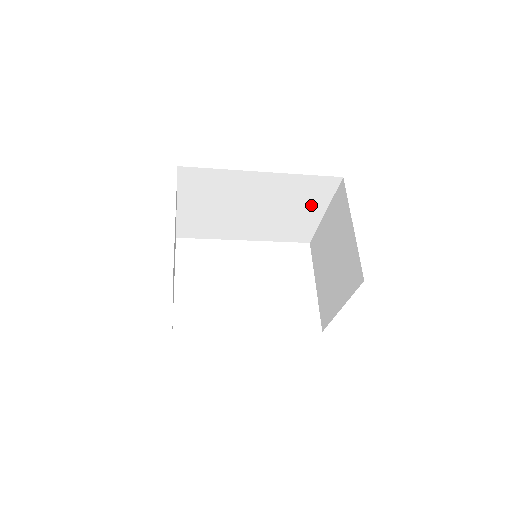
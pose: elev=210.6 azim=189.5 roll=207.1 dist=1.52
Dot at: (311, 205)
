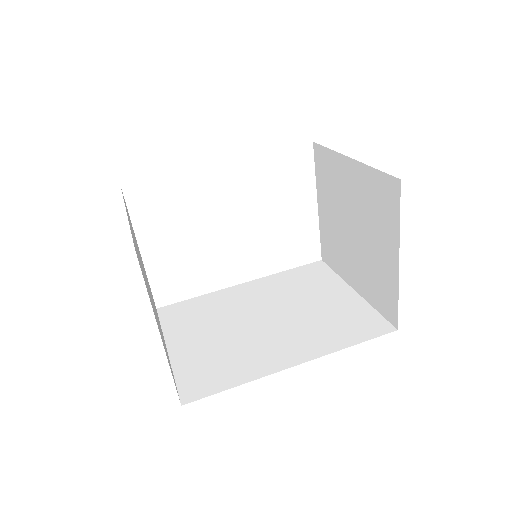
Dot at: occluded
